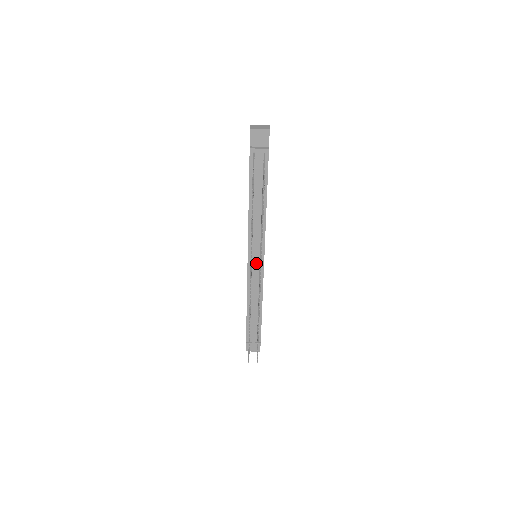
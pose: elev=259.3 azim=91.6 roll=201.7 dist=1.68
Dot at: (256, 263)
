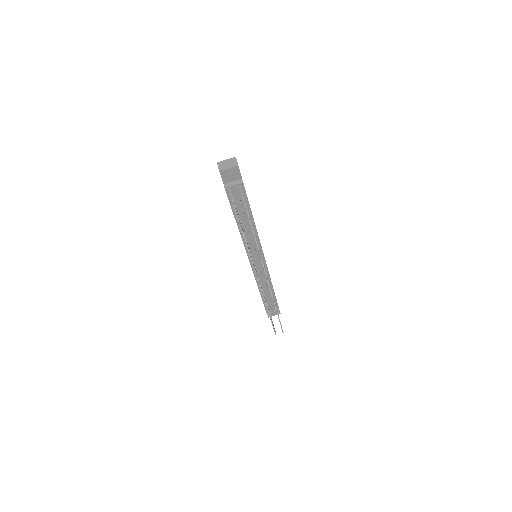
Dot at: (258, 263)
